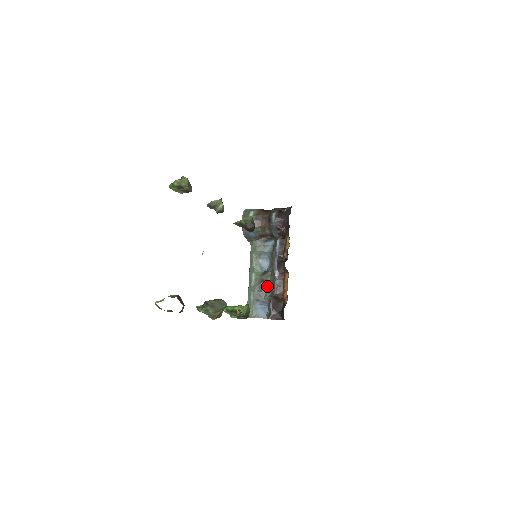
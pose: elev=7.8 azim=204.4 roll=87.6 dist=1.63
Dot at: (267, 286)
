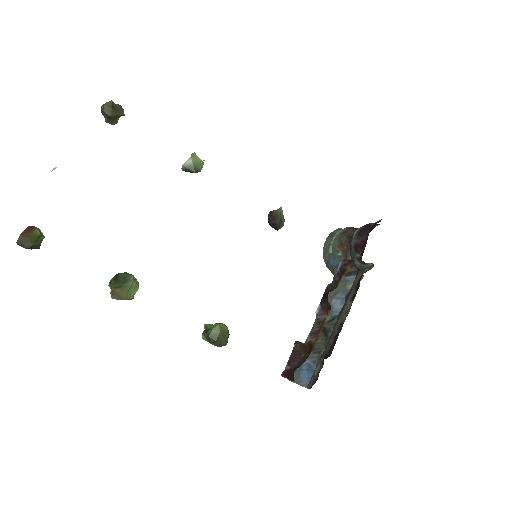
Dot at: (326, 339)
